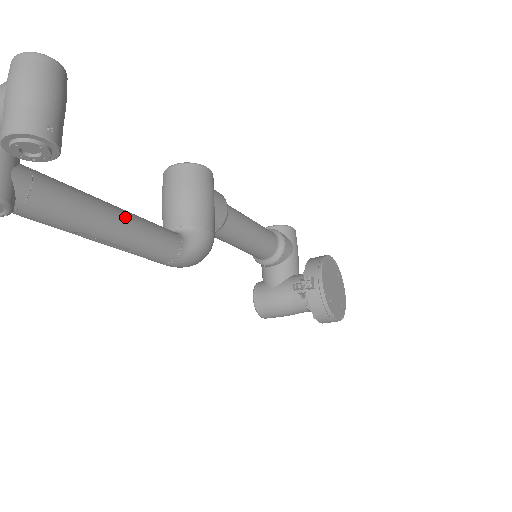
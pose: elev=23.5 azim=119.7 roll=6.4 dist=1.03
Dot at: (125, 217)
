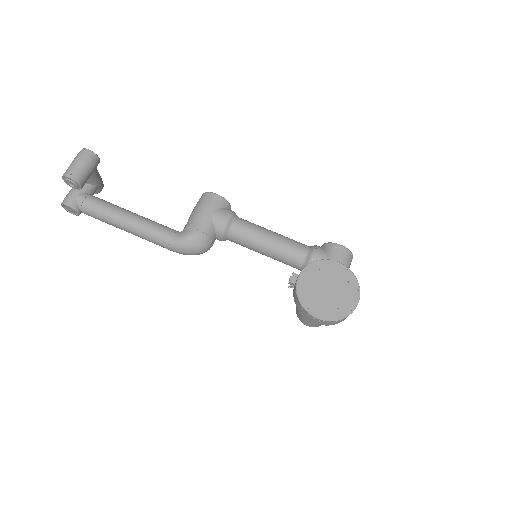
Dot at: (133, 217)
